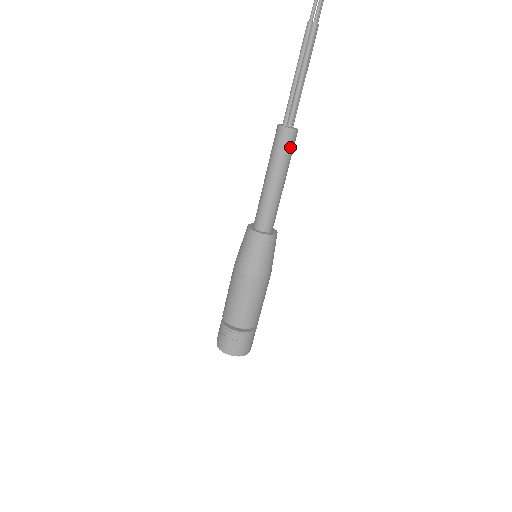
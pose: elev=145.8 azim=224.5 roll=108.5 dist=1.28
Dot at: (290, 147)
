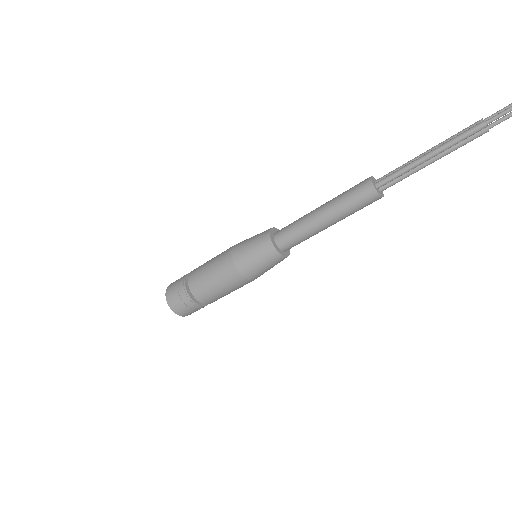
Dot at: (358, 200)
